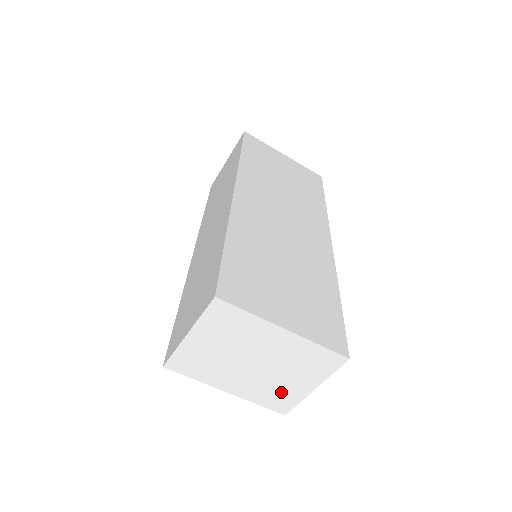
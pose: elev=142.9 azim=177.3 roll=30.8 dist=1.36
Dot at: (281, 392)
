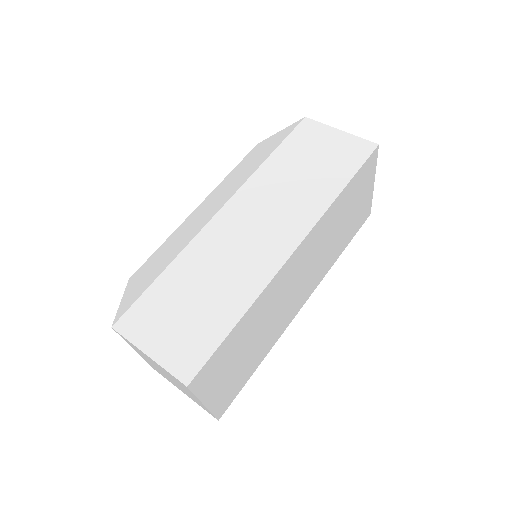
Dot at: occluded
